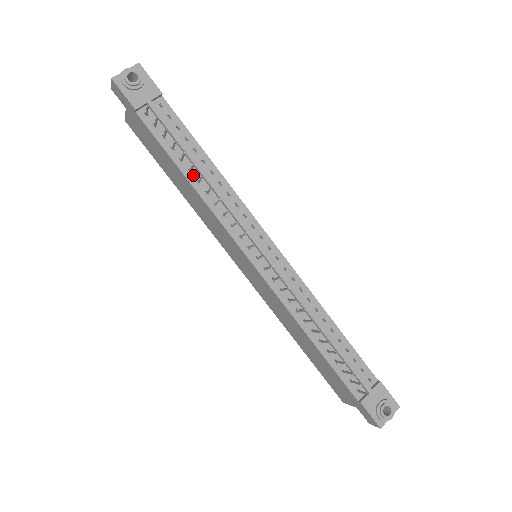
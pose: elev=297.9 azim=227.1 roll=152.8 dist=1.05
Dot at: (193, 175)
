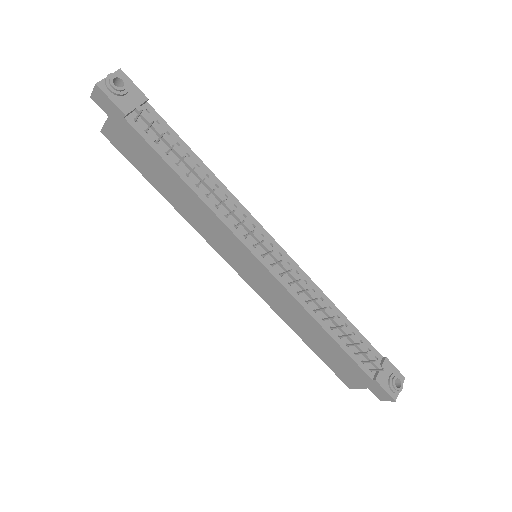
Dot at: (191, 179)
